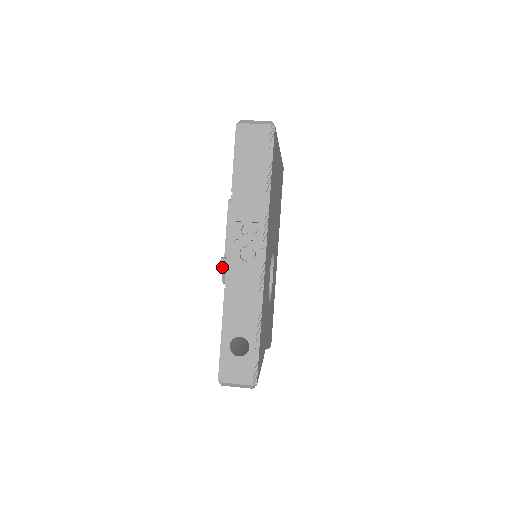
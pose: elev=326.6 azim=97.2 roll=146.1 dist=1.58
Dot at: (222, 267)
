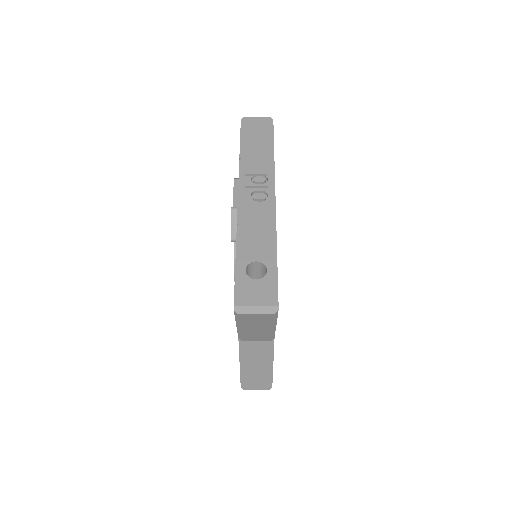
Dot at: (232, 216)
